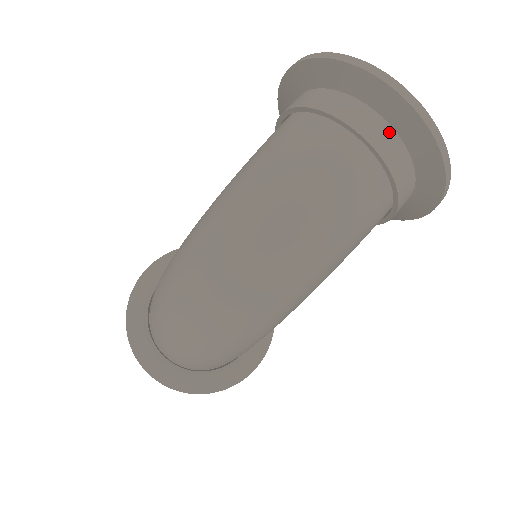
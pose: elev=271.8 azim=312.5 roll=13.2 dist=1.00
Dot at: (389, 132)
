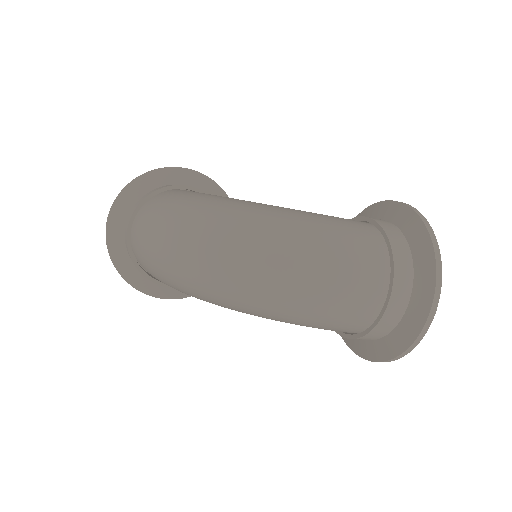
Dot at: (404, 306)
